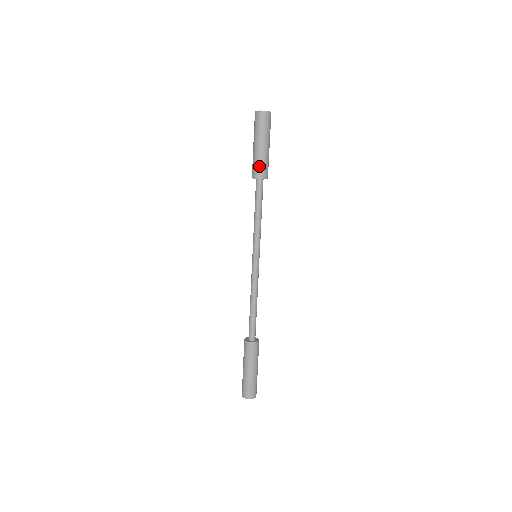
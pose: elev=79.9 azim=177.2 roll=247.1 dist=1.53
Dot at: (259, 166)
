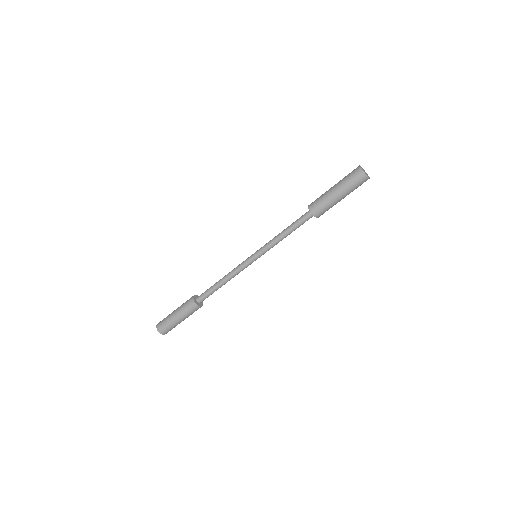
Dot at: (318, 201)
